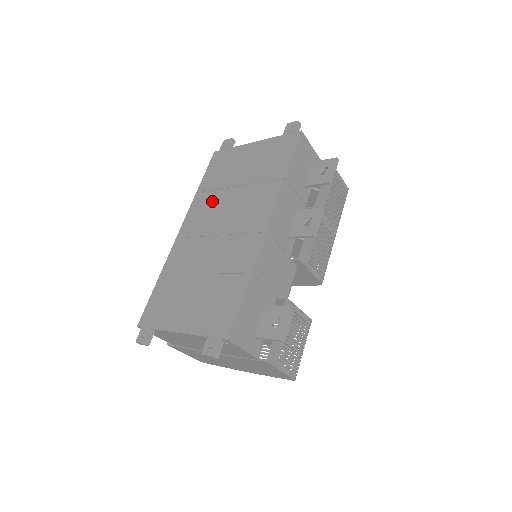
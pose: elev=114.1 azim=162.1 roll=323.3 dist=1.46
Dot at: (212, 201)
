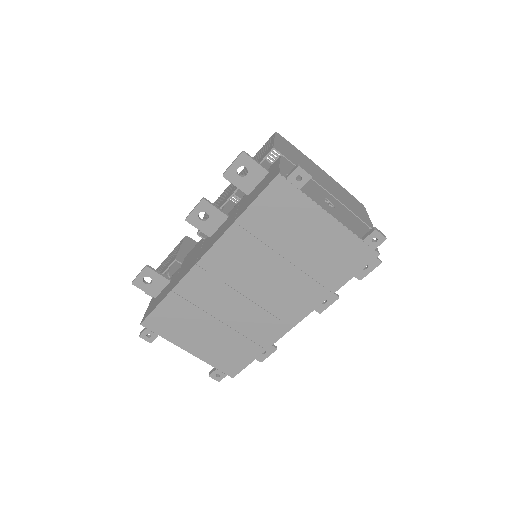
Dot at: (253, 254)
